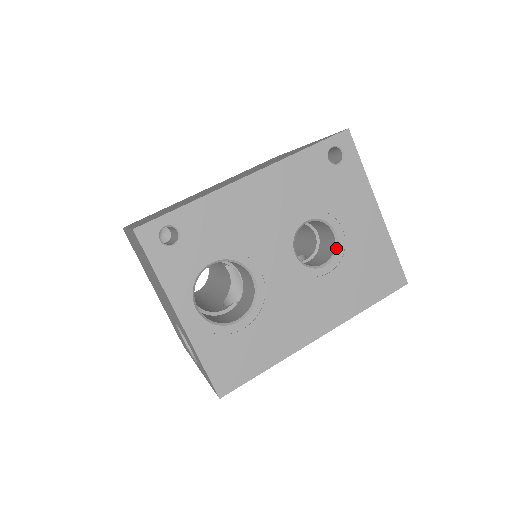
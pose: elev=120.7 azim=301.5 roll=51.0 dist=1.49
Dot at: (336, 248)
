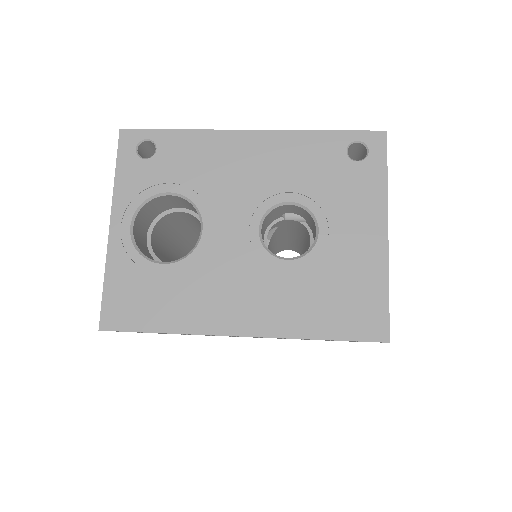
Dot at: (311, 248)
